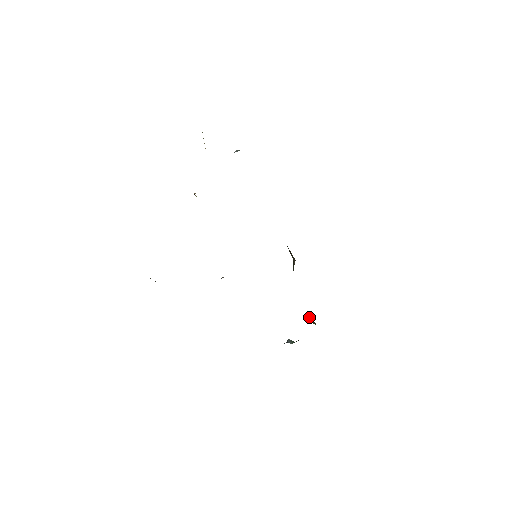
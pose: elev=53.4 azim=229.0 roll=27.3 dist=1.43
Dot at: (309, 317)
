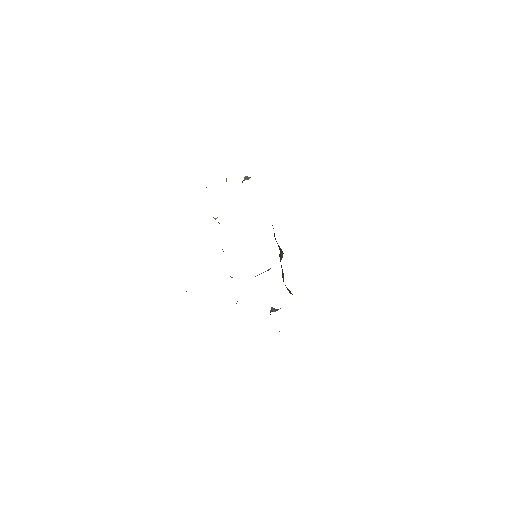
Dot at: (287, 288)
